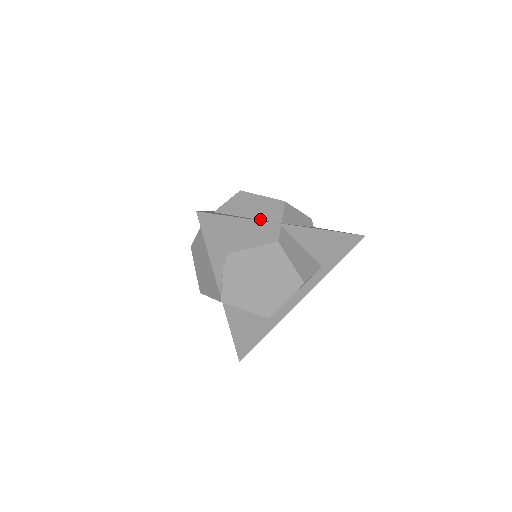
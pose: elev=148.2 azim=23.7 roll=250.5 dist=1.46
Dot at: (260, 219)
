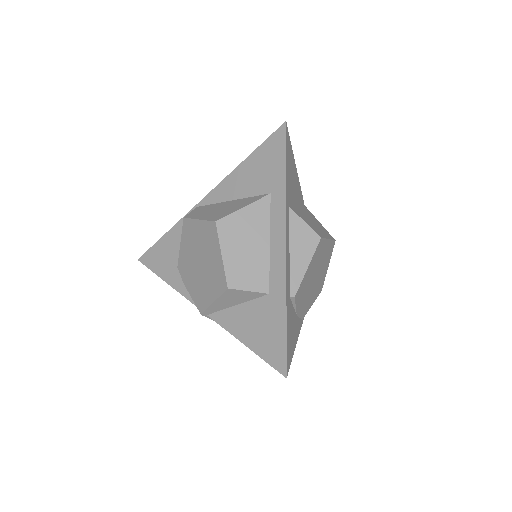
Dot at: occluded
